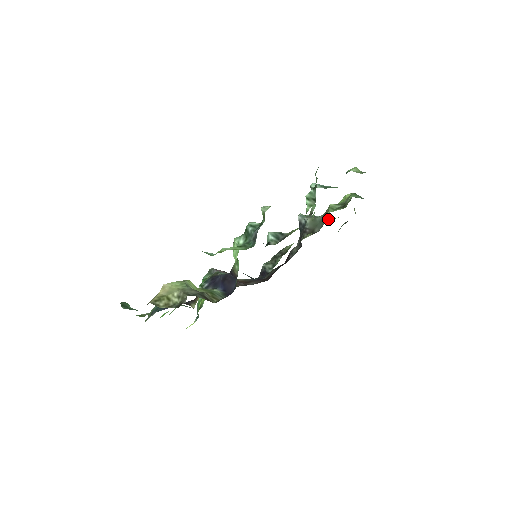
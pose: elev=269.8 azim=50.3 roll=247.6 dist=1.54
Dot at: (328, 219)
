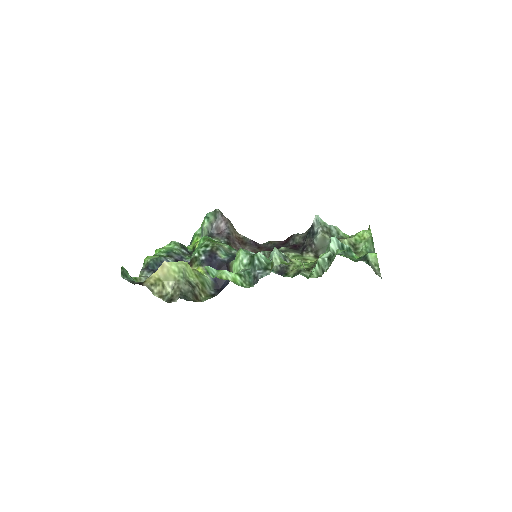
Dot at: (340, 233)
